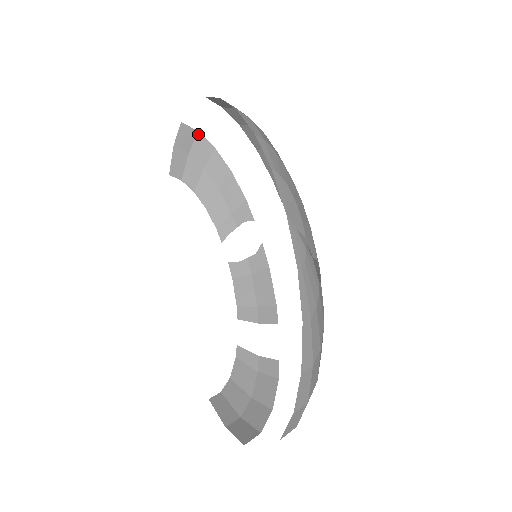
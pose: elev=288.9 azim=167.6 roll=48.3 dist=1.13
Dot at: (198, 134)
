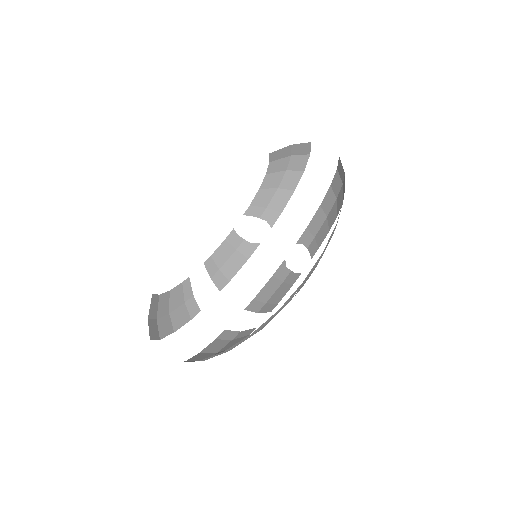
Dot at: (308, 155)
